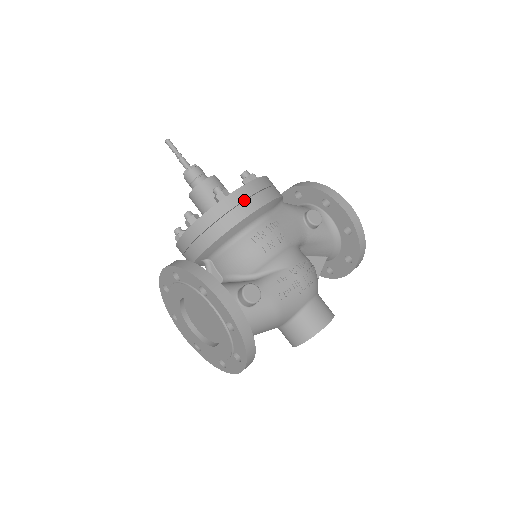
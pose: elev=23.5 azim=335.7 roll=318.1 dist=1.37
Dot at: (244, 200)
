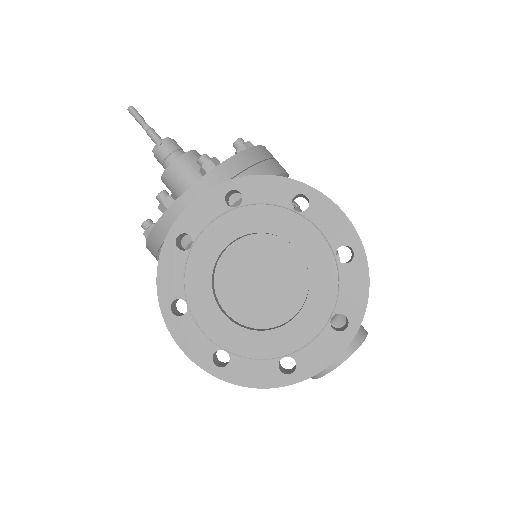
Dot at: occluded
